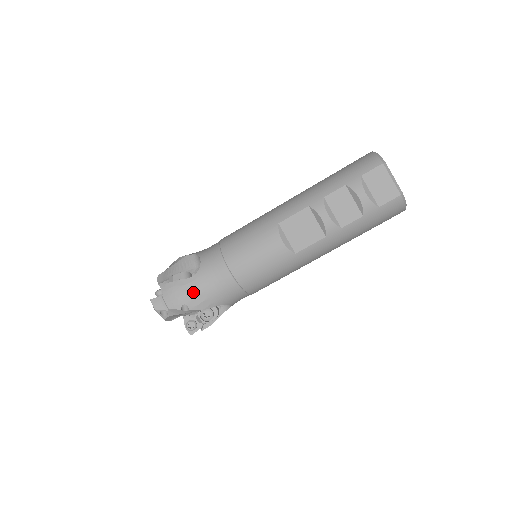
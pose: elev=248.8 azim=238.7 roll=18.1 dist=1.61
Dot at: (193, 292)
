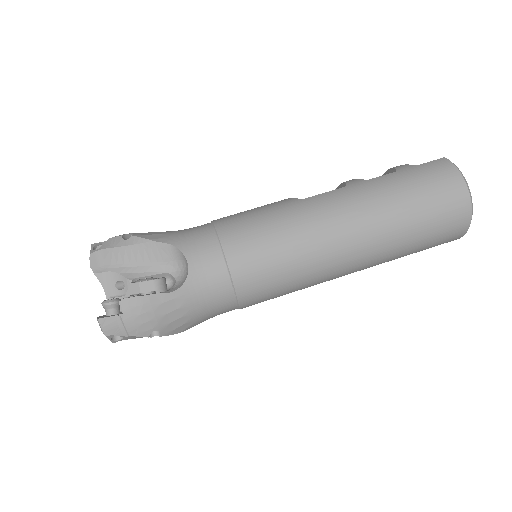
Dot at: occluded
